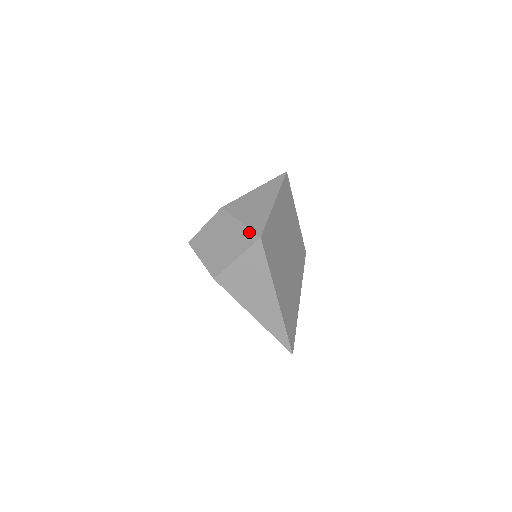
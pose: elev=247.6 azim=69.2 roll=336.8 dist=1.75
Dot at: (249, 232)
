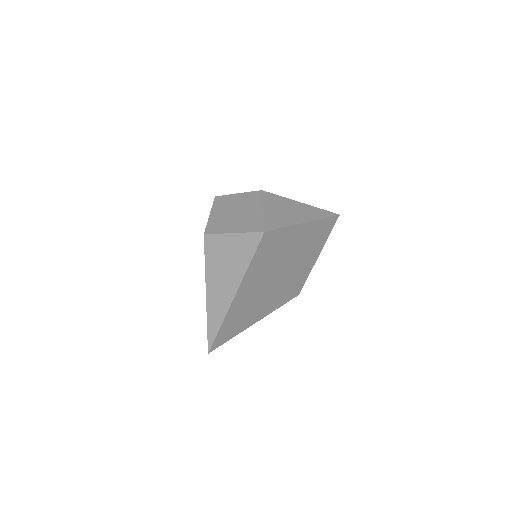
Dot at: (261, 221)
